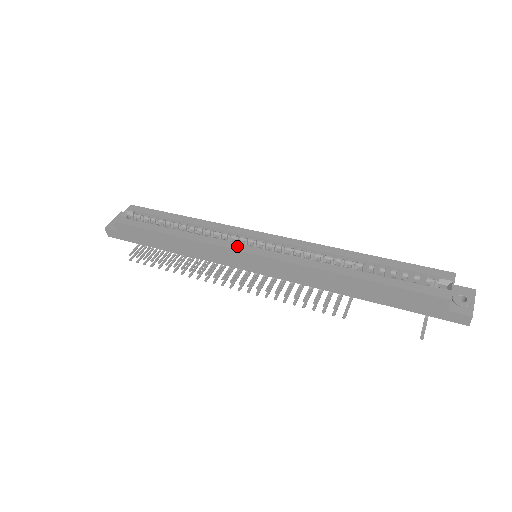
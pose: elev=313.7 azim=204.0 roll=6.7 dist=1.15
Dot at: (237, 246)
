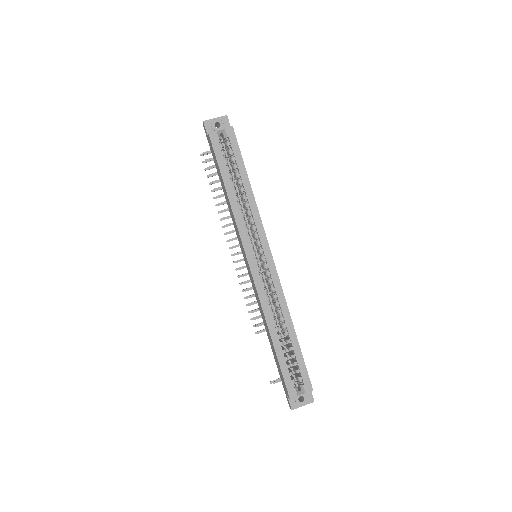
Dot at: (248, 247)
